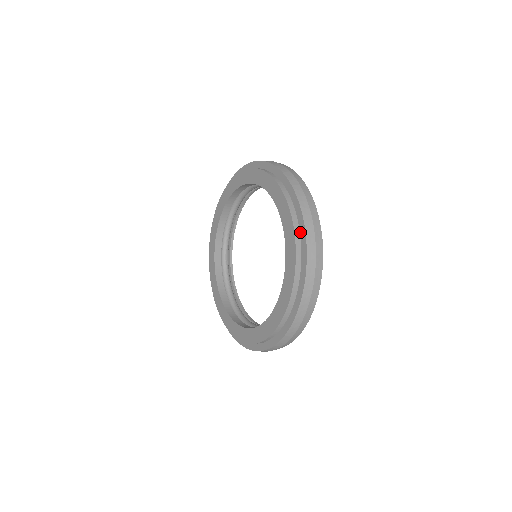
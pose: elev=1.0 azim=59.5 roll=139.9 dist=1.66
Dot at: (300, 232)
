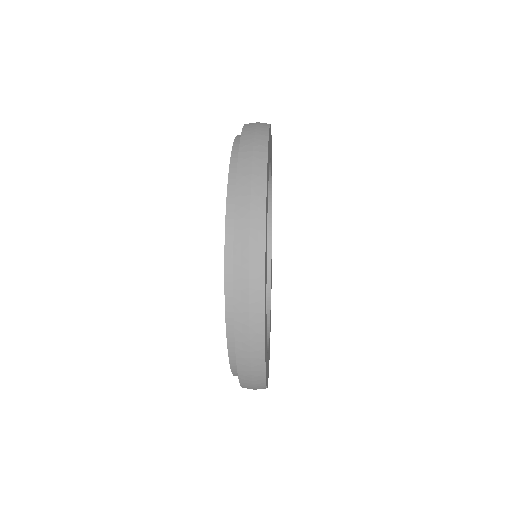
Dot at: occluded
